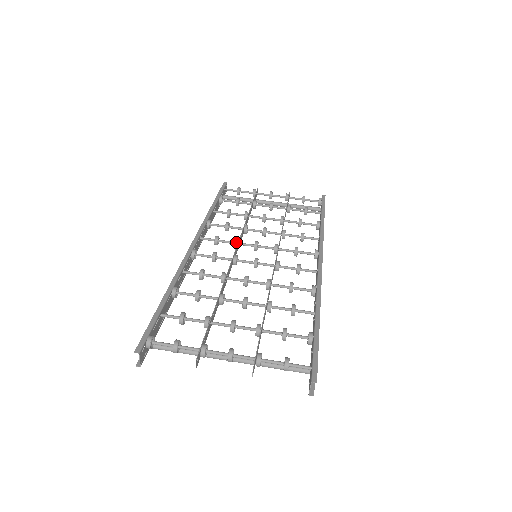
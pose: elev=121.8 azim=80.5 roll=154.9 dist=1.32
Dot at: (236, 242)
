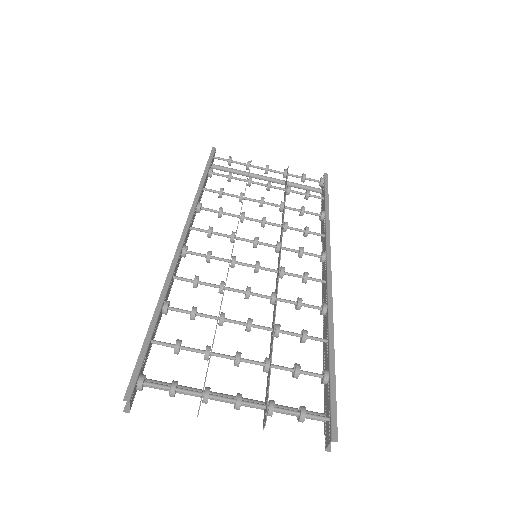
Dot at: (233, 237)
